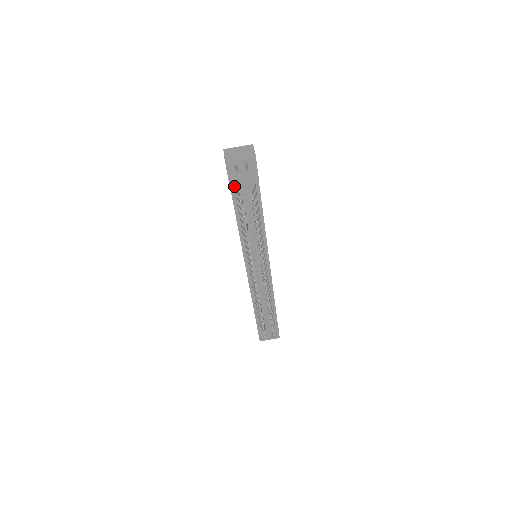
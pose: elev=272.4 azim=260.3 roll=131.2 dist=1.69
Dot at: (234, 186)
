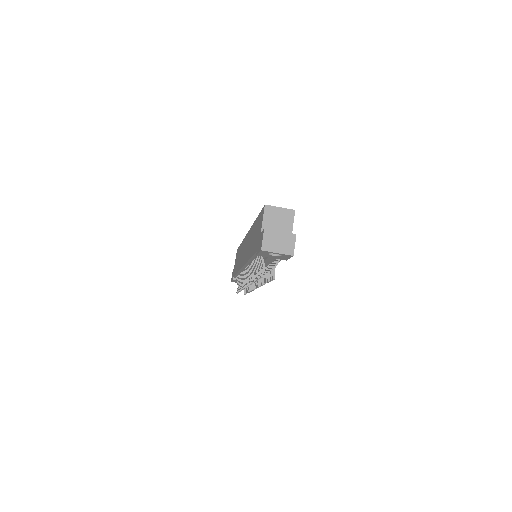
Dot at: occluded
